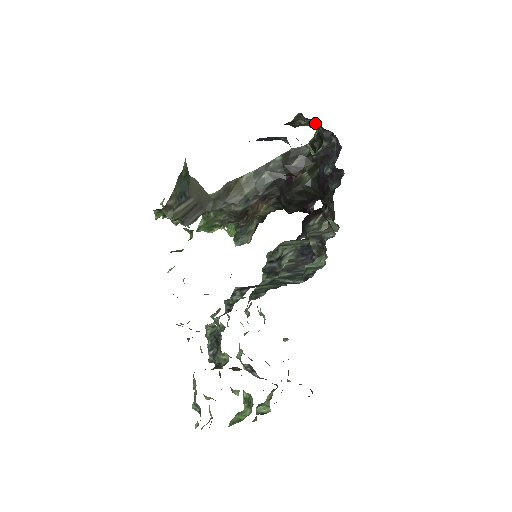
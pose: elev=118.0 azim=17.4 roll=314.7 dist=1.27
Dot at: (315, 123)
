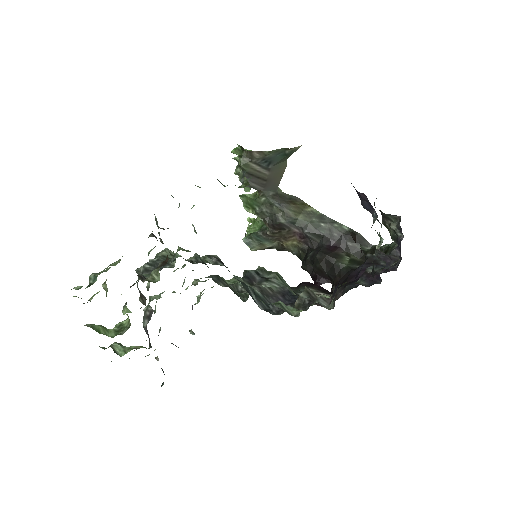
Dot at: (398, 237)
